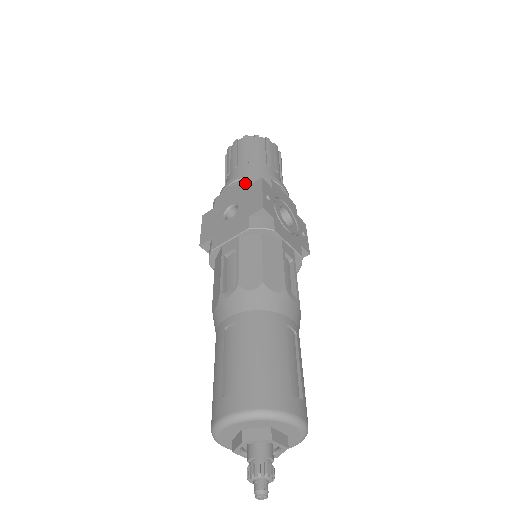
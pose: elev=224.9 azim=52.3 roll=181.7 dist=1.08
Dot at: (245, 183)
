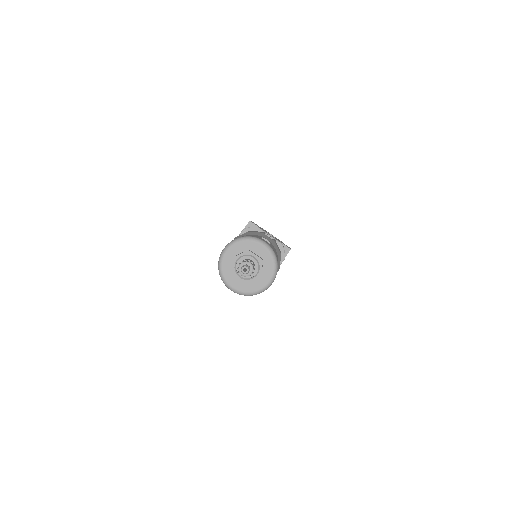
Dot at: occluded
